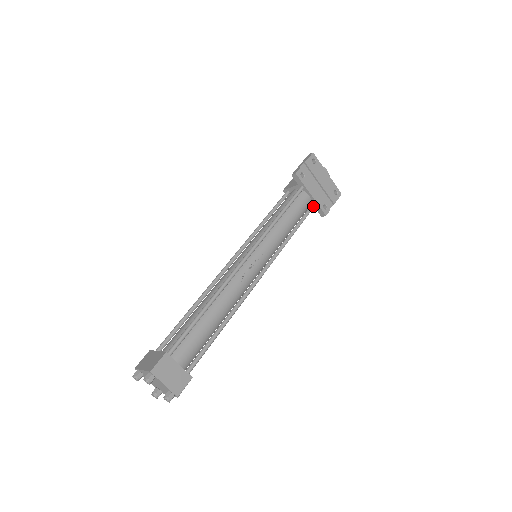
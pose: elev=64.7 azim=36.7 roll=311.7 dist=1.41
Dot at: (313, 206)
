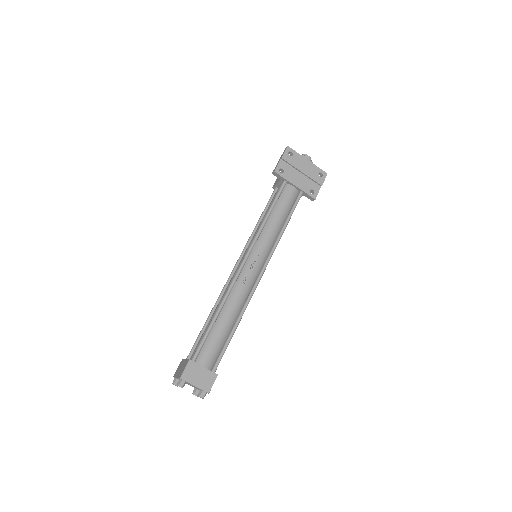
Dot at: (300, 195)
